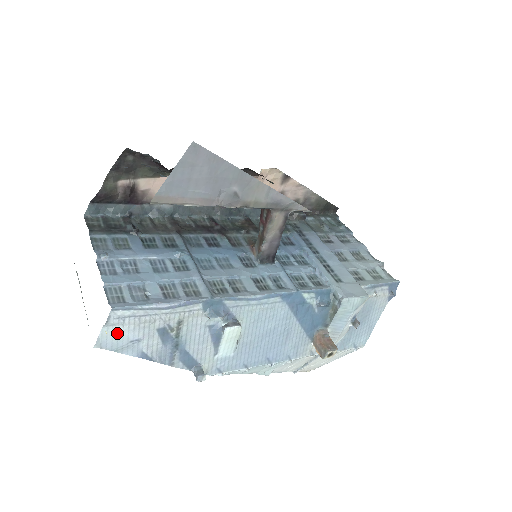
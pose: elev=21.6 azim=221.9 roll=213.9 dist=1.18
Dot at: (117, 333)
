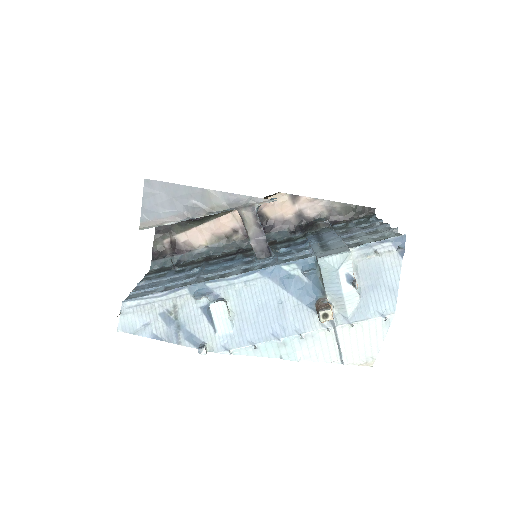
Dot at: (131, 319)
